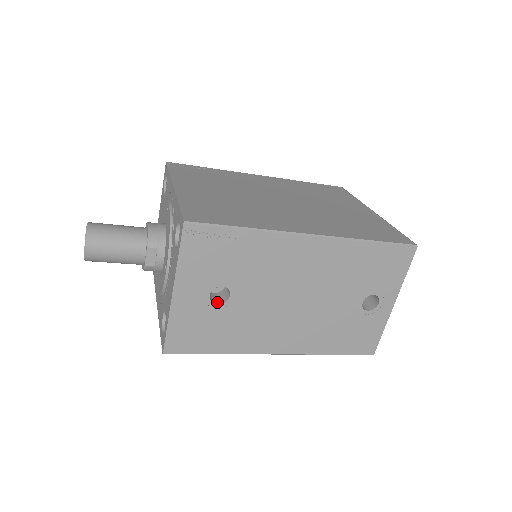
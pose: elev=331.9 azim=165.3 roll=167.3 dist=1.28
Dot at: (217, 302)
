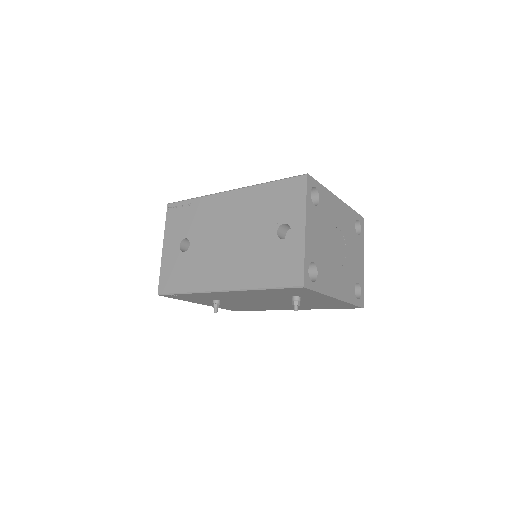
Dot at: (185, 252)
